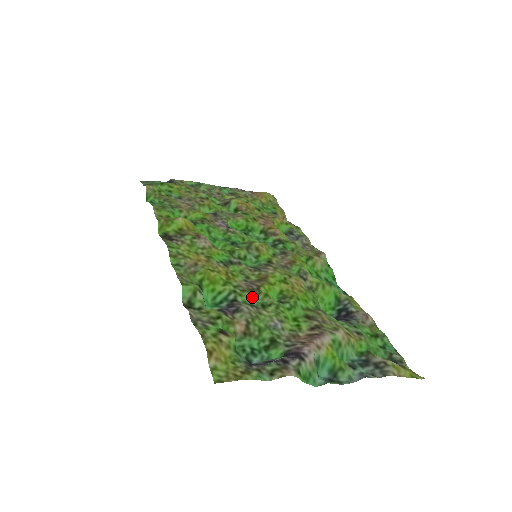
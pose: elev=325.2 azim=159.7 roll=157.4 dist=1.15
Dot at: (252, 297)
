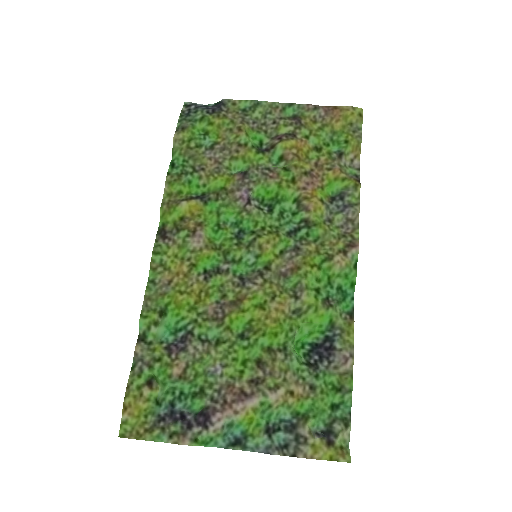
Dot at: (212, 329)
